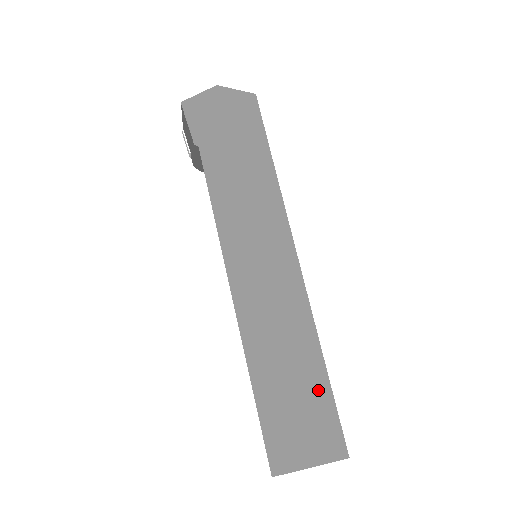
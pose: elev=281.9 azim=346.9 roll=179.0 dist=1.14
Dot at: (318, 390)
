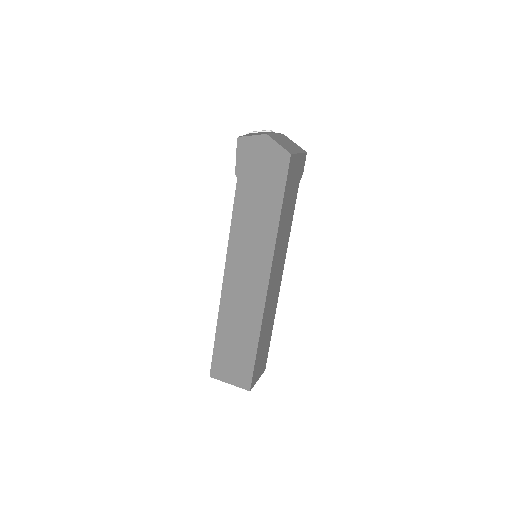
Dot at: (248, 354)
